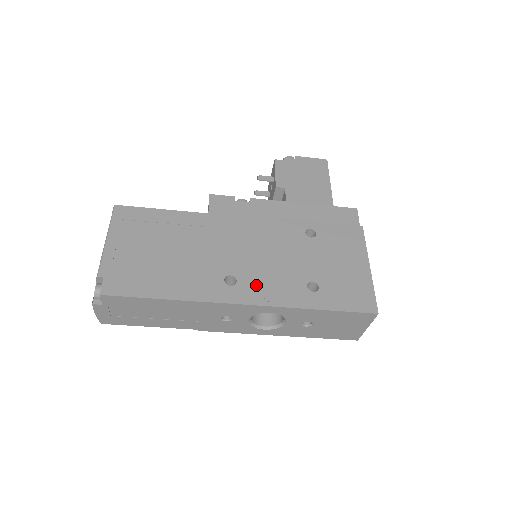
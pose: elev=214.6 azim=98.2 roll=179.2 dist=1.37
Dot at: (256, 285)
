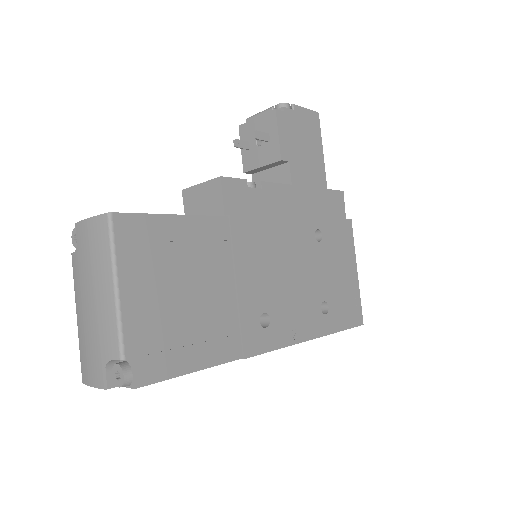
Dot at: (286, 320)
